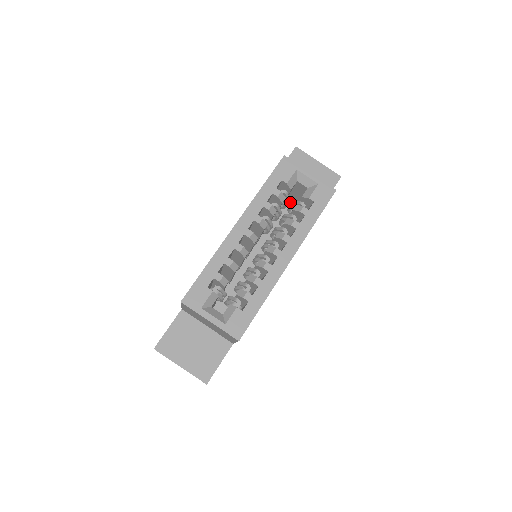
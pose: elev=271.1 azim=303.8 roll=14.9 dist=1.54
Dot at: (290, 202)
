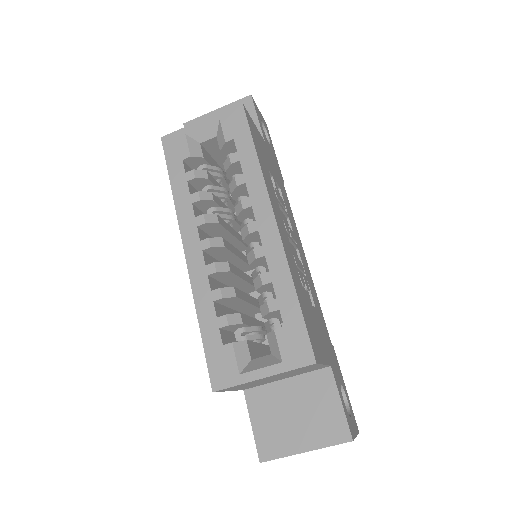
Dot at: occluded
